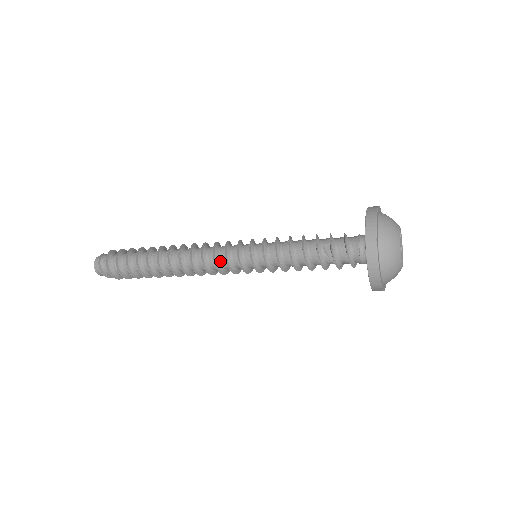
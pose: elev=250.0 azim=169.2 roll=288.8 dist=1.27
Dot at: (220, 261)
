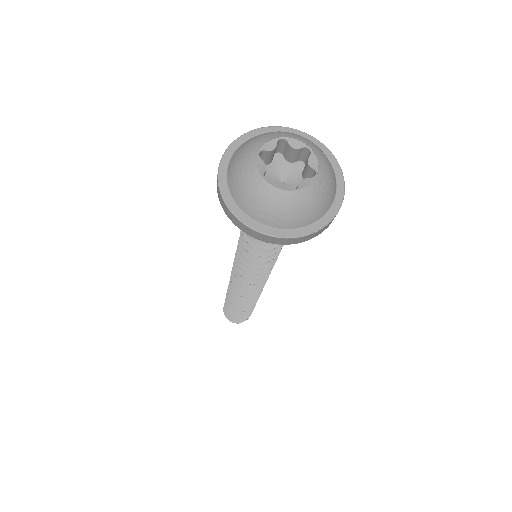
Dot at: occluded
